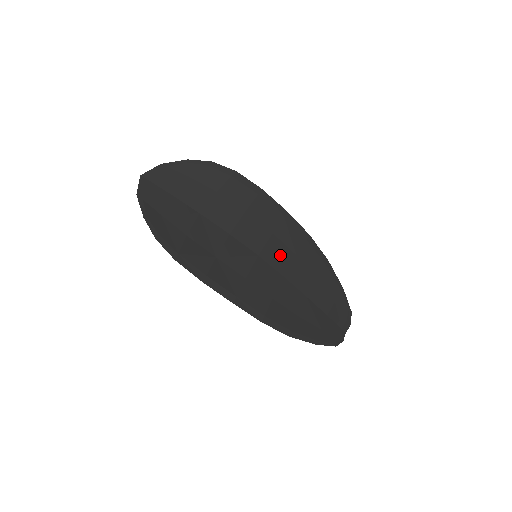
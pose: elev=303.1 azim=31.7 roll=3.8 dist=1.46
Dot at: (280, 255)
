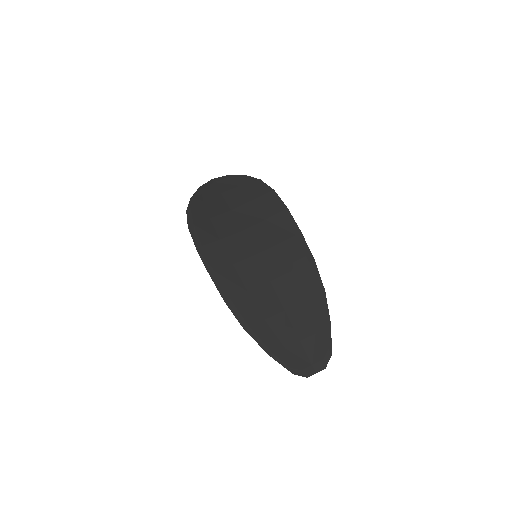
Dot at: (276, 263)
